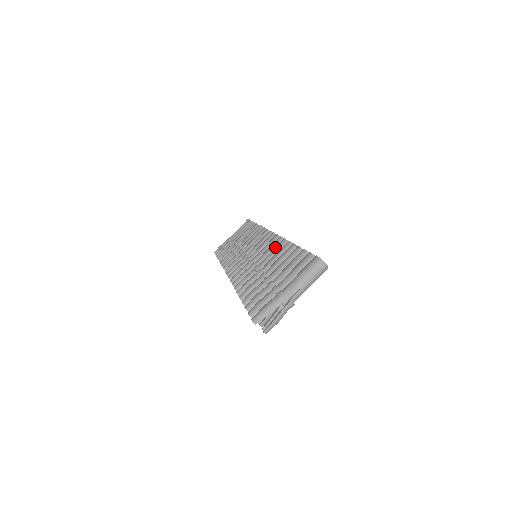
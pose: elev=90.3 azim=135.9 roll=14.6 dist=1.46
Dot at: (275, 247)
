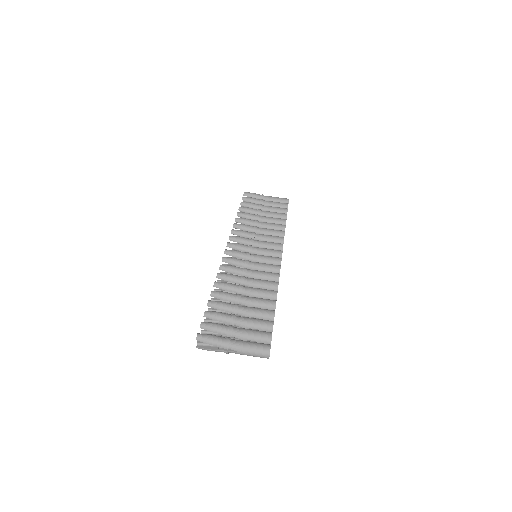
Dot at: (267, 281)
